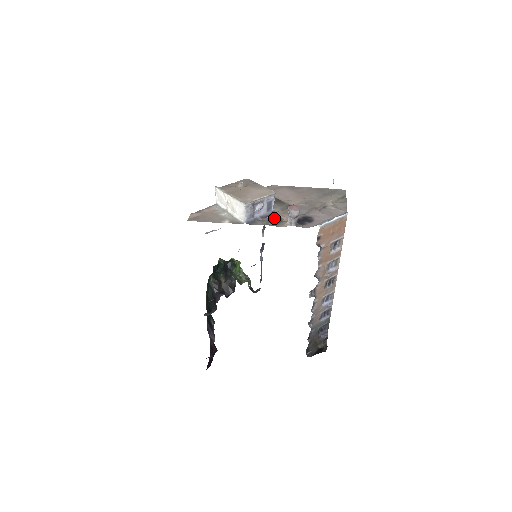
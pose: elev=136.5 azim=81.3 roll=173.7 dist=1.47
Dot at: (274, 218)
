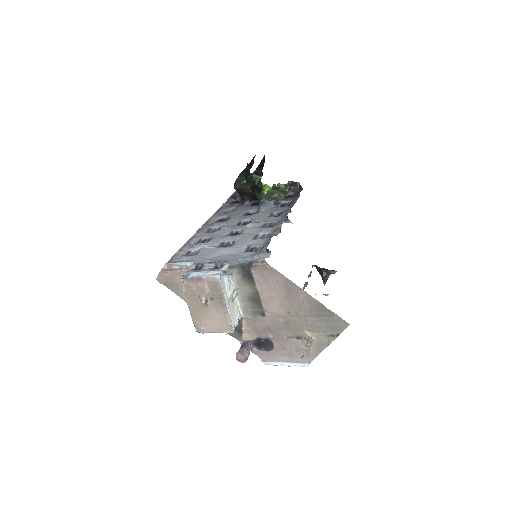
Dot at: occluded
